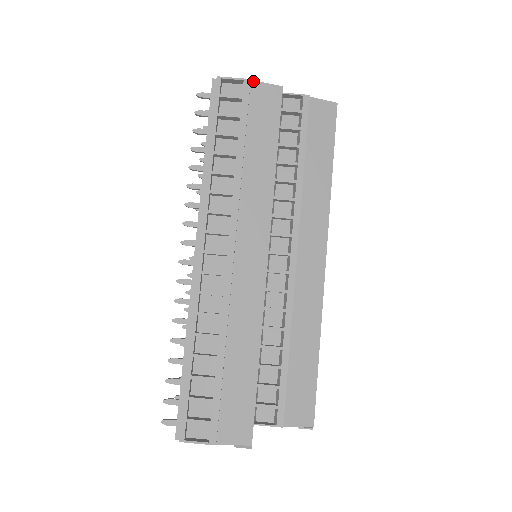
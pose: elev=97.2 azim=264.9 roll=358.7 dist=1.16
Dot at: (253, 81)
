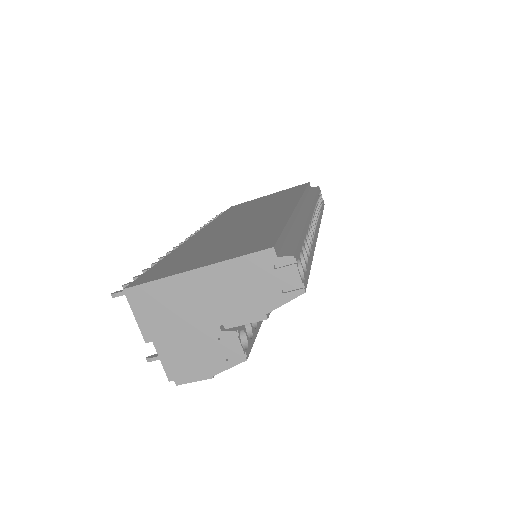
Dot at: occluded
